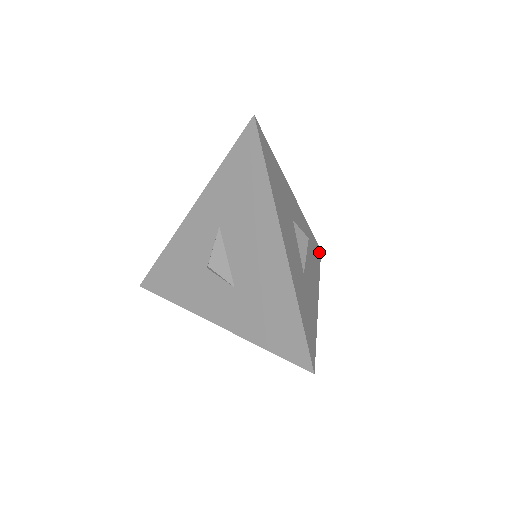
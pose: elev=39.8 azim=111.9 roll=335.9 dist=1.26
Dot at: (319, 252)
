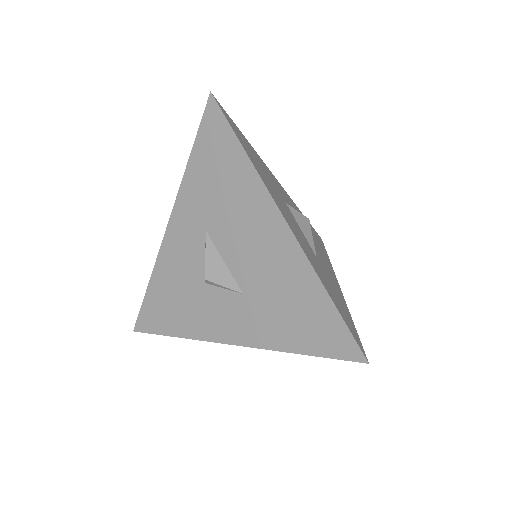
Dot at: (321, 241)
